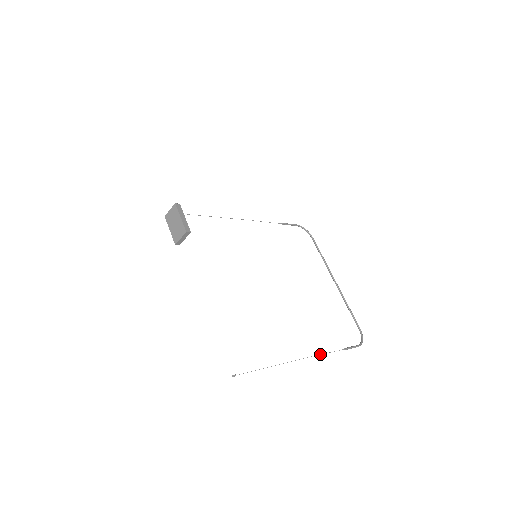
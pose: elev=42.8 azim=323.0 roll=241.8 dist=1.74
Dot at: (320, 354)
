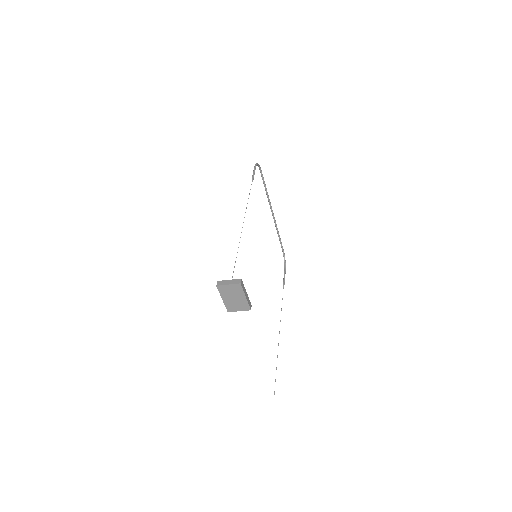
Dot at: occluded
